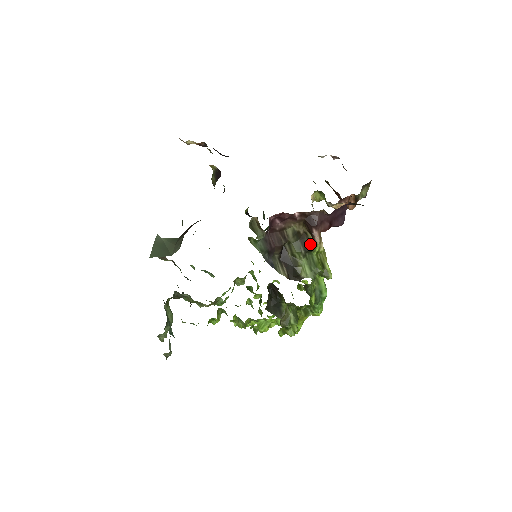
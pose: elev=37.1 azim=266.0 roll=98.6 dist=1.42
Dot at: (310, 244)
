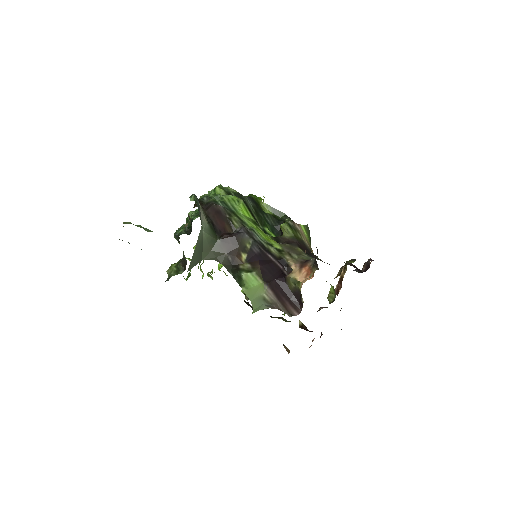
Dot at: occluded
